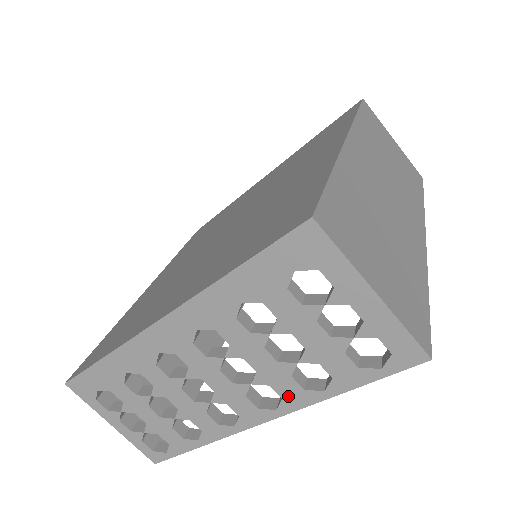
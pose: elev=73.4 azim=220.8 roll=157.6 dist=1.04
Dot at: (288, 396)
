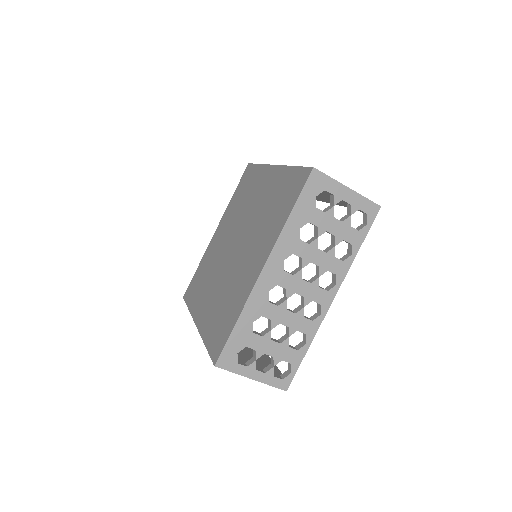
Dot at: (338, 271)
